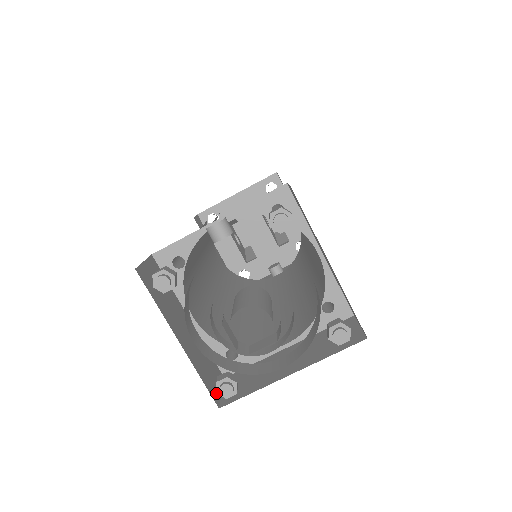
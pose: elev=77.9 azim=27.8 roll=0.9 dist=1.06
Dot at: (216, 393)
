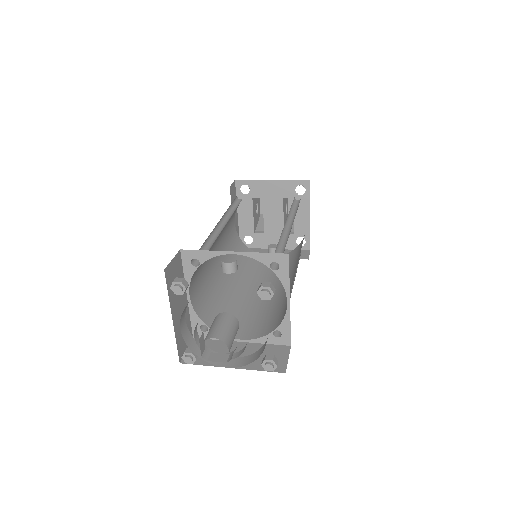
Dot at: (182, 352)
